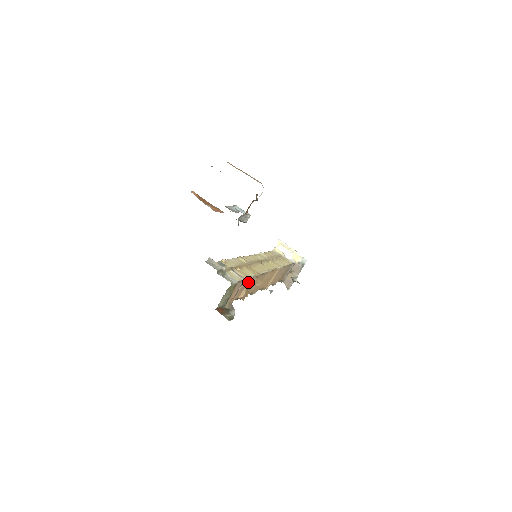
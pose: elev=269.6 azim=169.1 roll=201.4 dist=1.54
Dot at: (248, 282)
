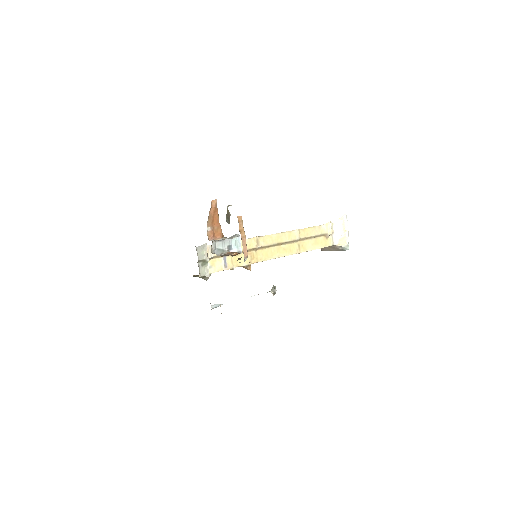
Dot at: occluded
